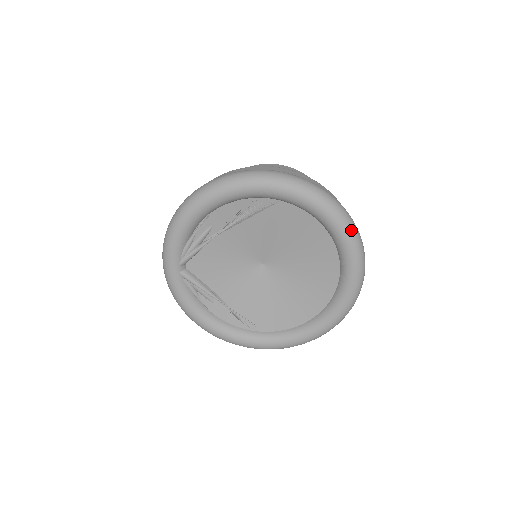
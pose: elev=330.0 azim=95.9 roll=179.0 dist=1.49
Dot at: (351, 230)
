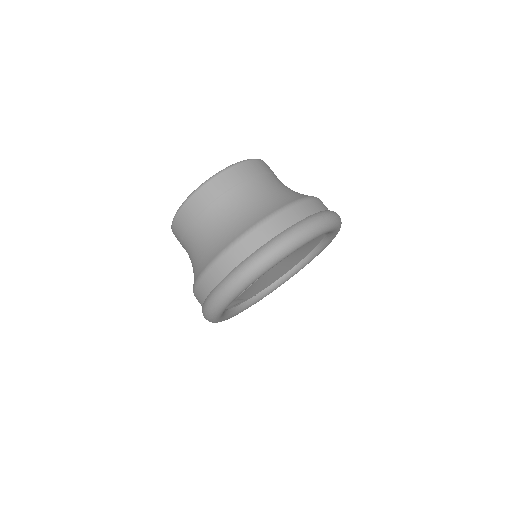
Dot at: occluded
